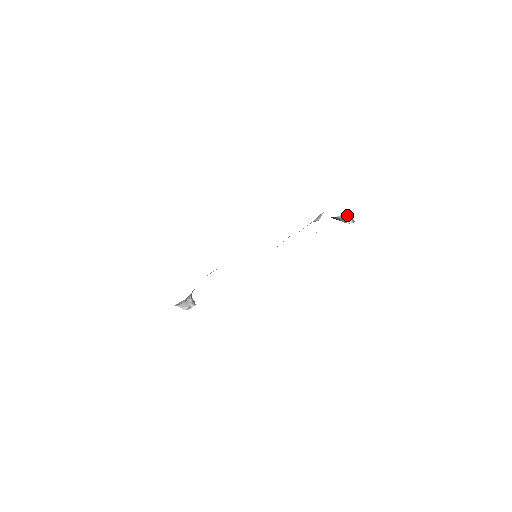
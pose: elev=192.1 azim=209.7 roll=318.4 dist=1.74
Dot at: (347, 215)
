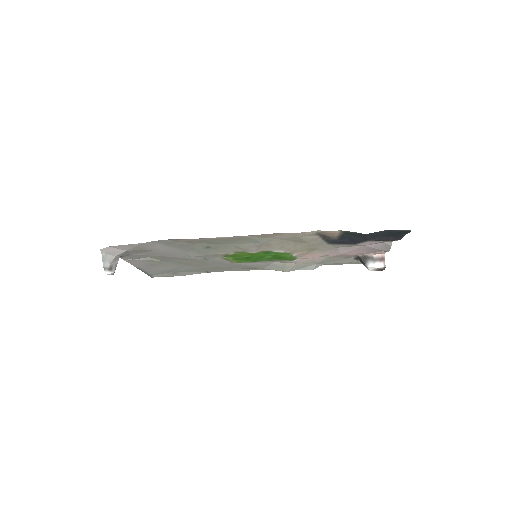
Dot at: (384, 257)
